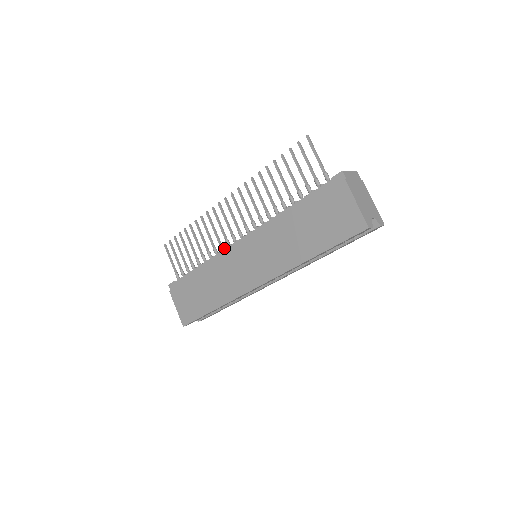
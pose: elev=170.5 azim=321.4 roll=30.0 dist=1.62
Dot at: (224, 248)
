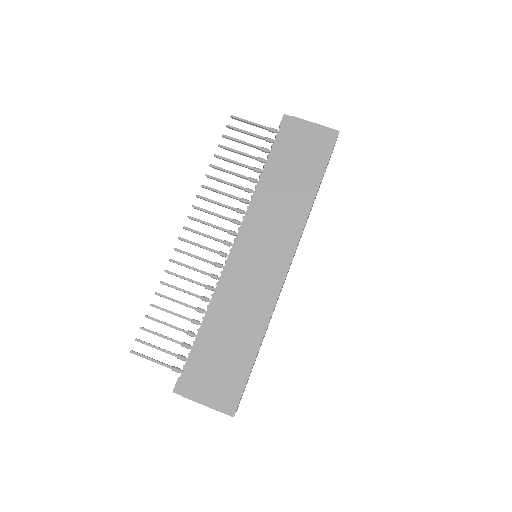
Dot at: (221, 271)
